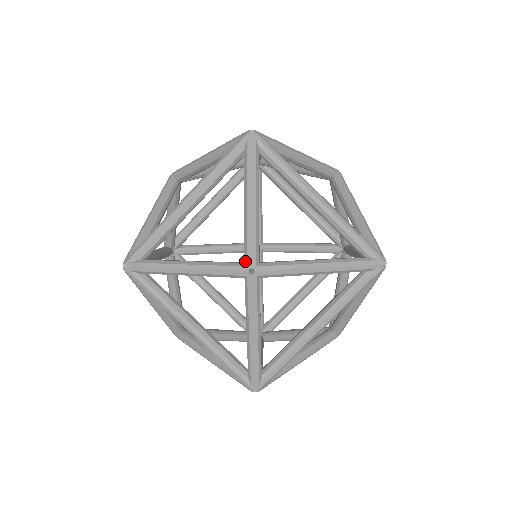
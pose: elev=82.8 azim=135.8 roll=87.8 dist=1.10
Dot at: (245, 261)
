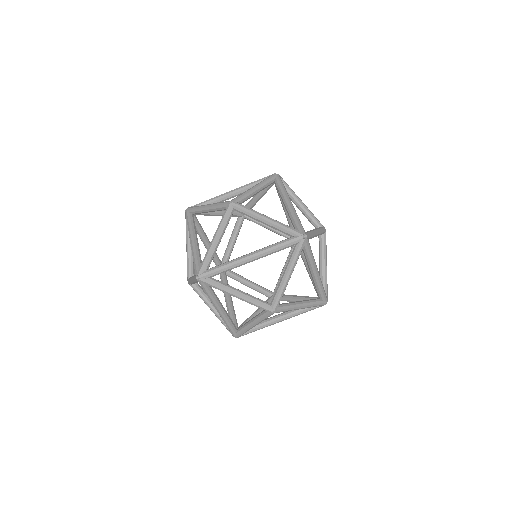
Dot at: (272, 306)
